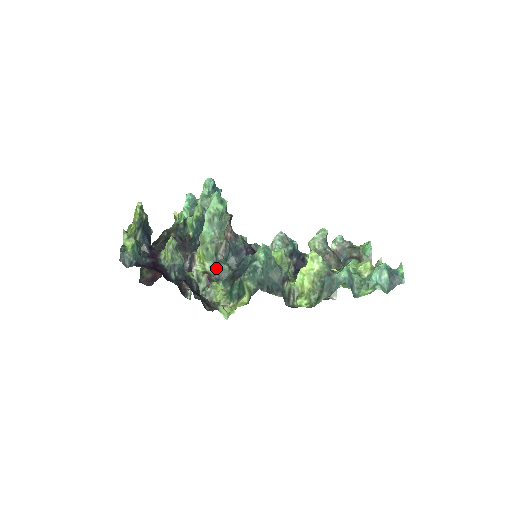
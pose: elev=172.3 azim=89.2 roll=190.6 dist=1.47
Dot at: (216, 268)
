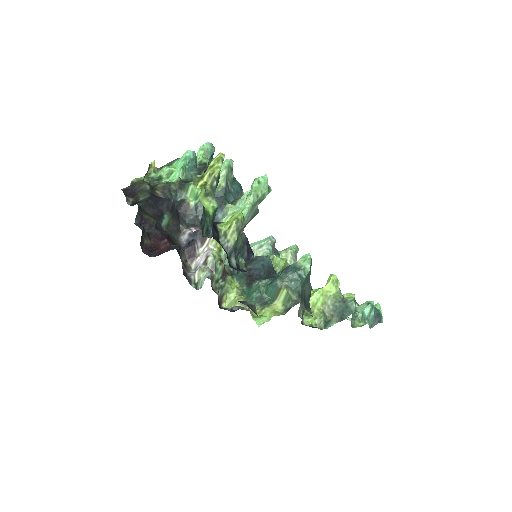
Dot at: occluded
